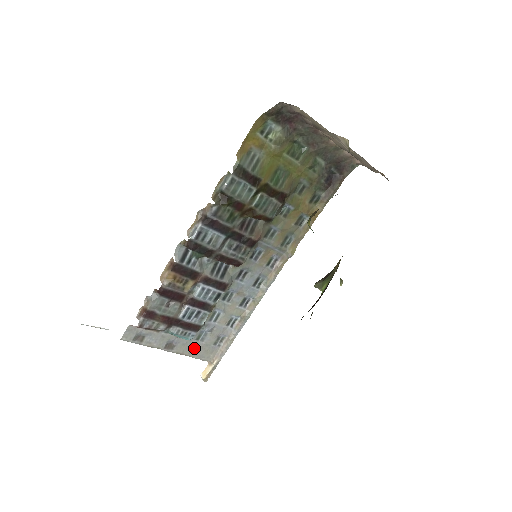
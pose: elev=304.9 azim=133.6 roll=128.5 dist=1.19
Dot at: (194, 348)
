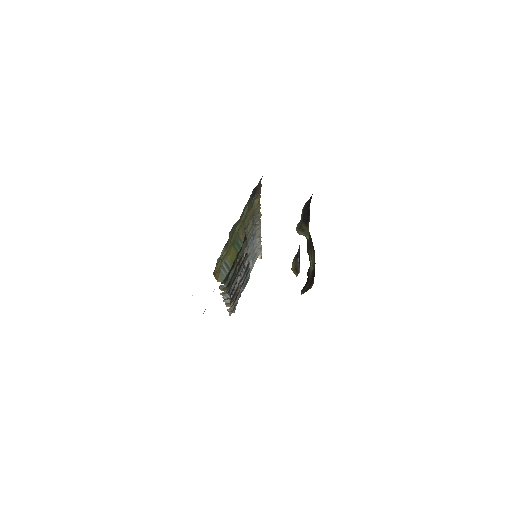
Dot at: (250, 269)
